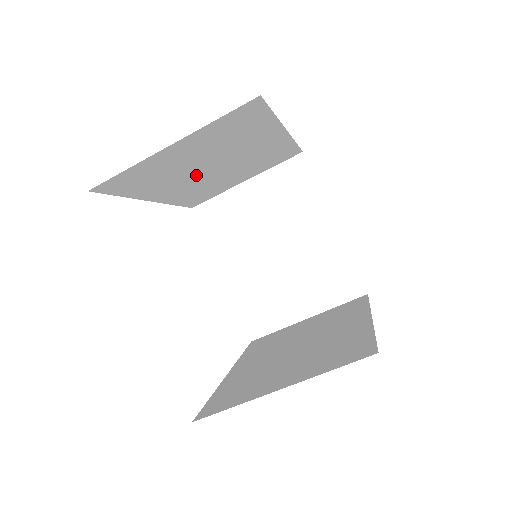
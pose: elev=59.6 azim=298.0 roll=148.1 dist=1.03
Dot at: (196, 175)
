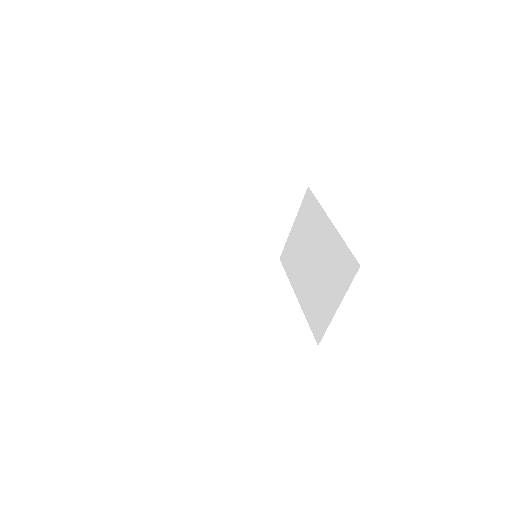
Dot at: occluded
